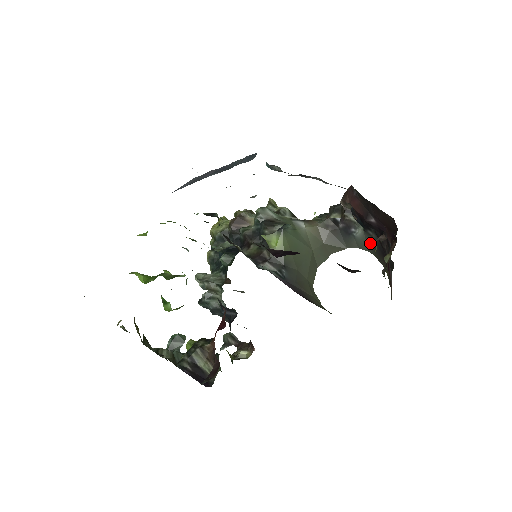
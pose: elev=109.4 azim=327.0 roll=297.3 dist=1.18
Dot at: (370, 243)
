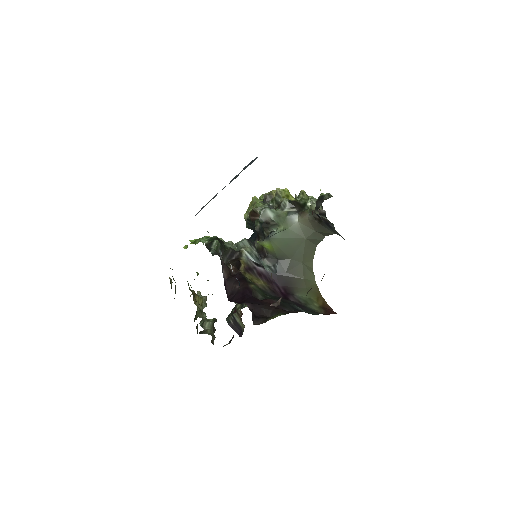
Dot at: occluded
